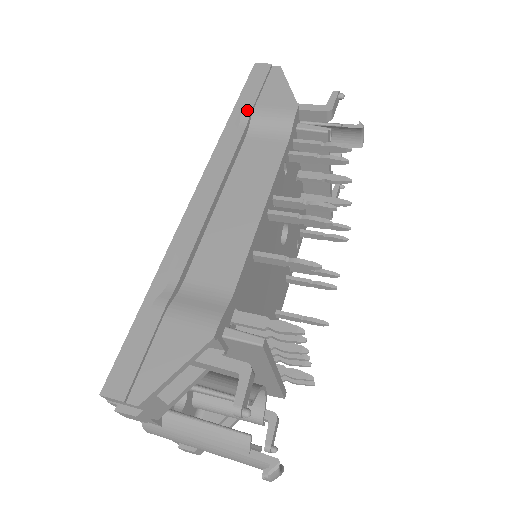
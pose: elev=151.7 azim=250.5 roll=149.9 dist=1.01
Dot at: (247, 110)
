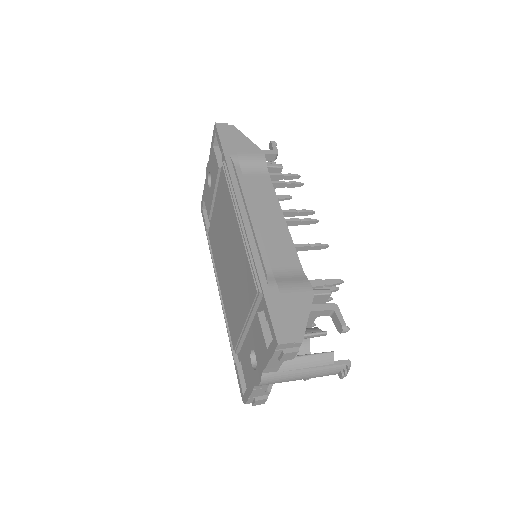
Dot at: (234, 156)
